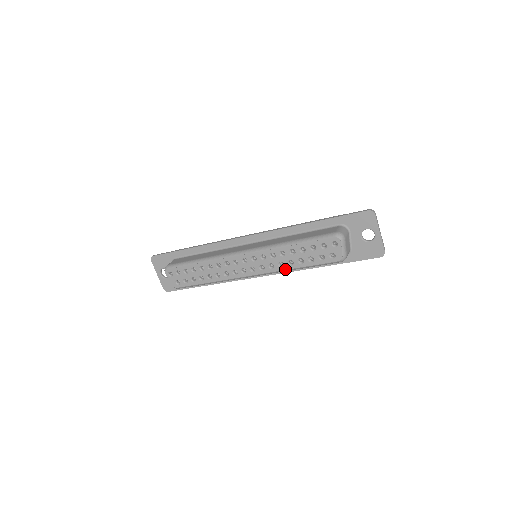
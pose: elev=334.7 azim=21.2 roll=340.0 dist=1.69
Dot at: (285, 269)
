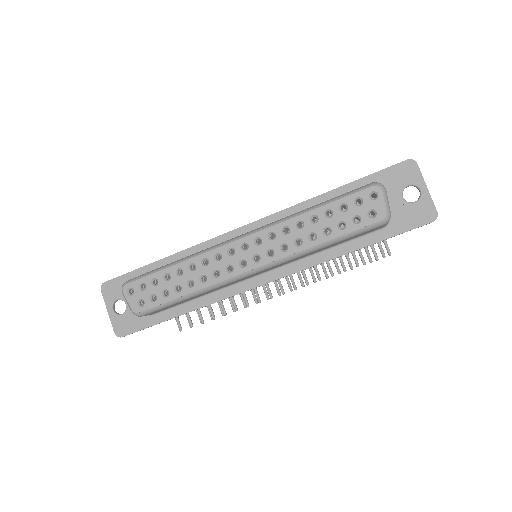
Dot at: (304, 248)
